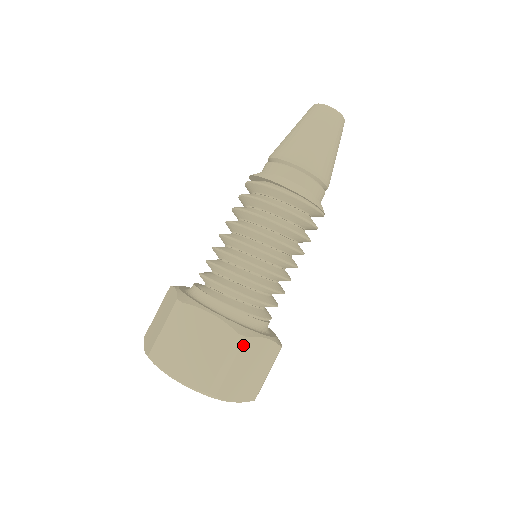
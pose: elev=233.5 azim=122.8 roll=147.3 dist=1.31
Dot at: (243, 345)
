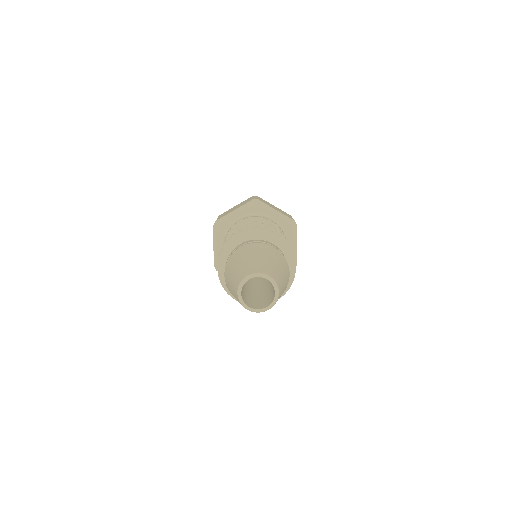
Dot at: occluded
